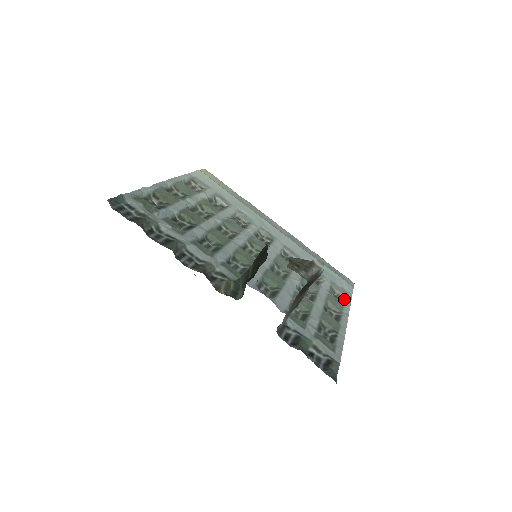
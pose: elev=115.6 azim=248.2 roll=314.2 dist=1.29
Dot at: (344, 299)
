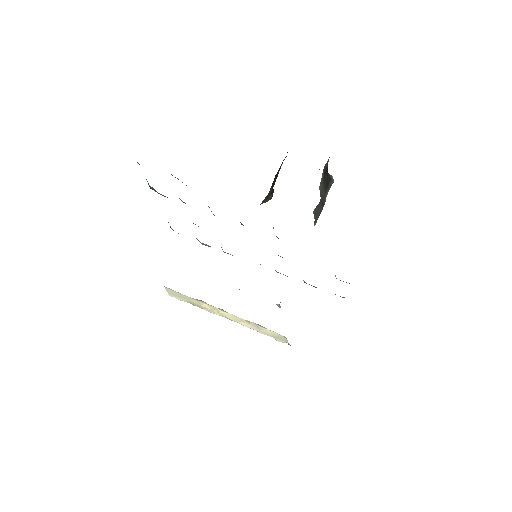
Dot at: occluded
